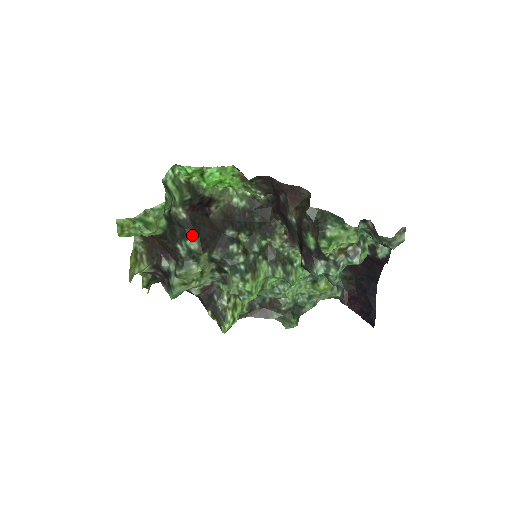
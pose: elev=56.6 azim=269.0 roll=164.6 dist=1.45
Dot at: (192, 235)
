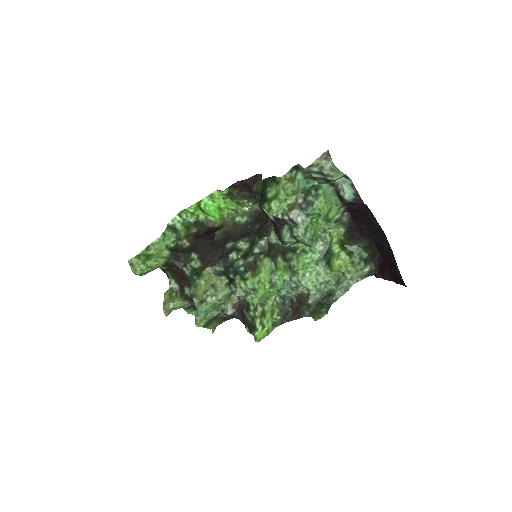
Dot at: (195, 257)
